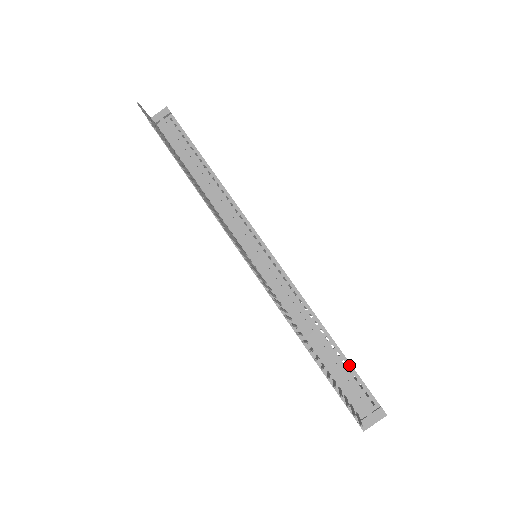
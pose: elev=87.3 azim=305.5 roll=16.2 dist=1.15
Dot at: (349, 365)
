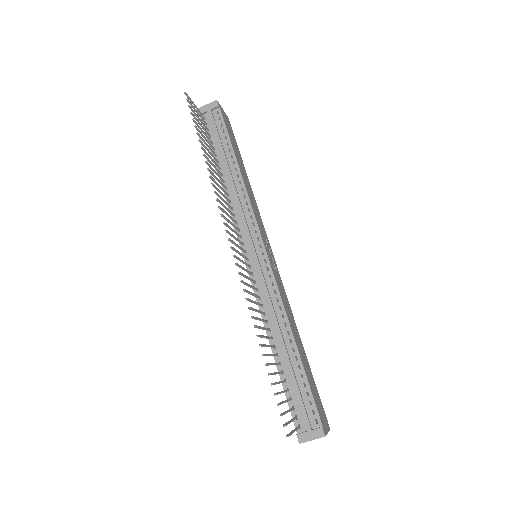
Dot at: (306, 380)
